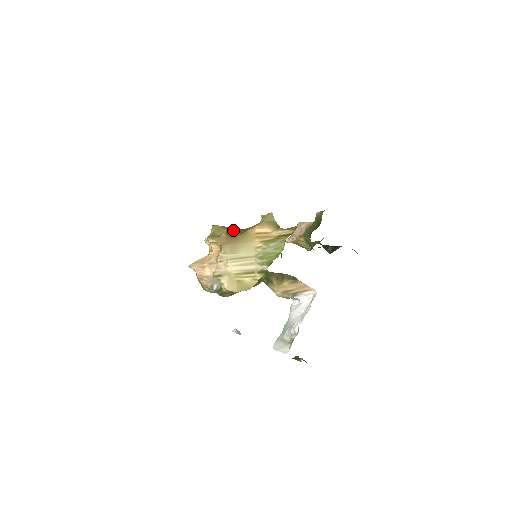
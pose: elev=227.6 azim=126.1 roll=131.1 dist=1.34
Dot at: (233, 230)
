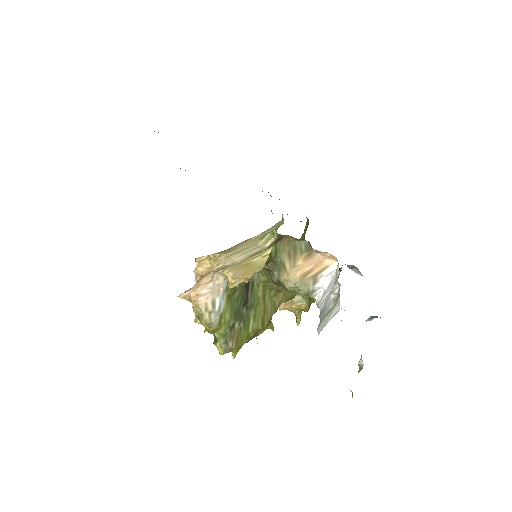
Dot at: occluded
